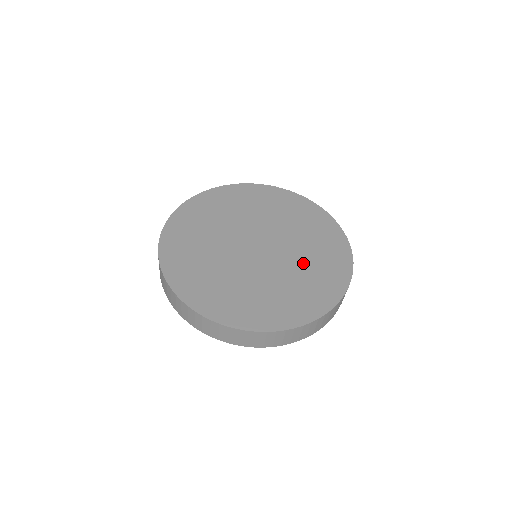
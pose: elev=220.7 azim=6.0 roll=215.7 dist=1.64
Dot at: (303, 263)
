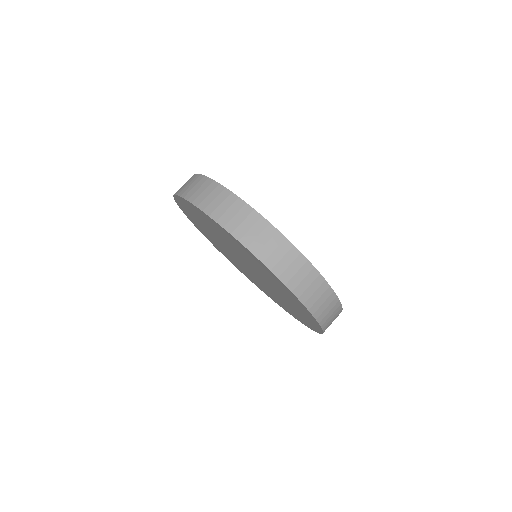
Dot at: occluded
